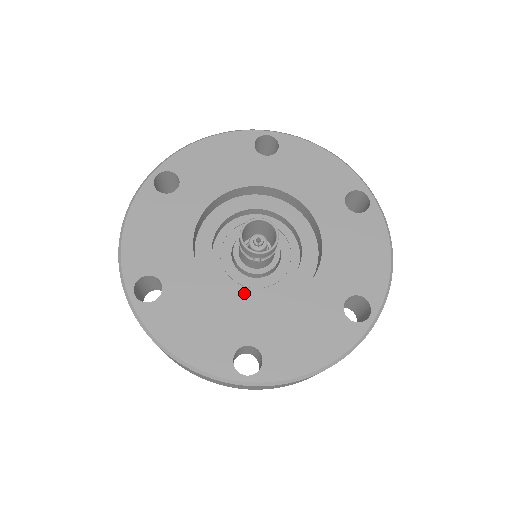
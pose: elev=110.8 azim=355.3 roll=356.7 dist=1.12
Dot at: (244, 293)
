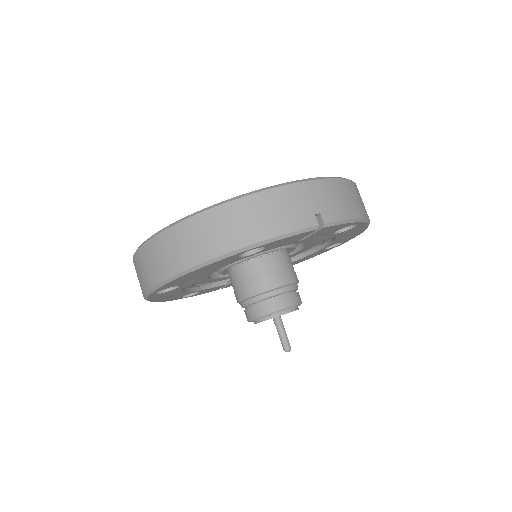
Dot at: occluded
